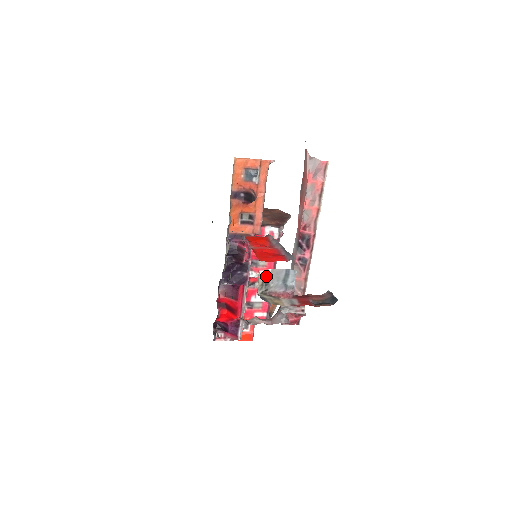
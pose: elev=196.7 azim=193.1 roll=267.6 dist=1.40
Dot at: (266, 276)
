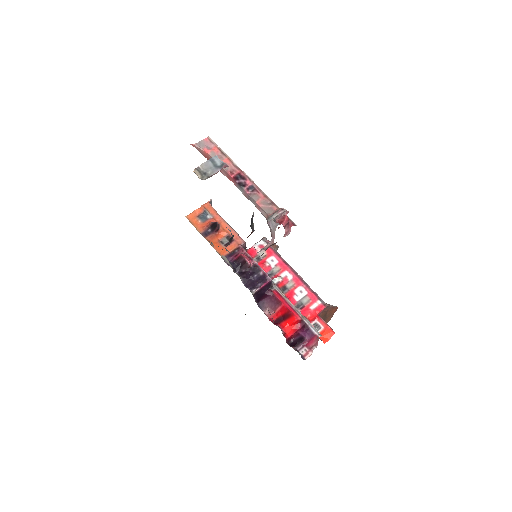
Dot at: (200, 171)
